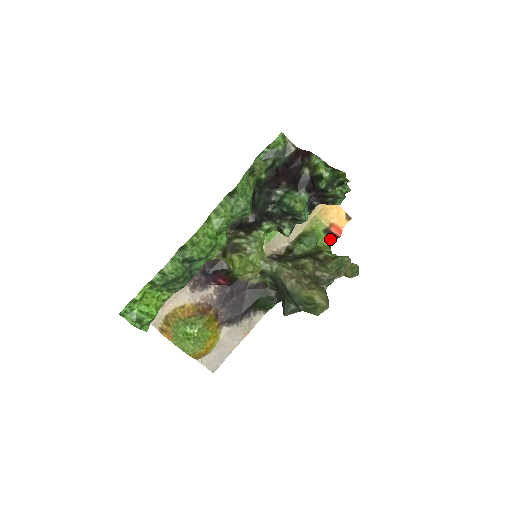
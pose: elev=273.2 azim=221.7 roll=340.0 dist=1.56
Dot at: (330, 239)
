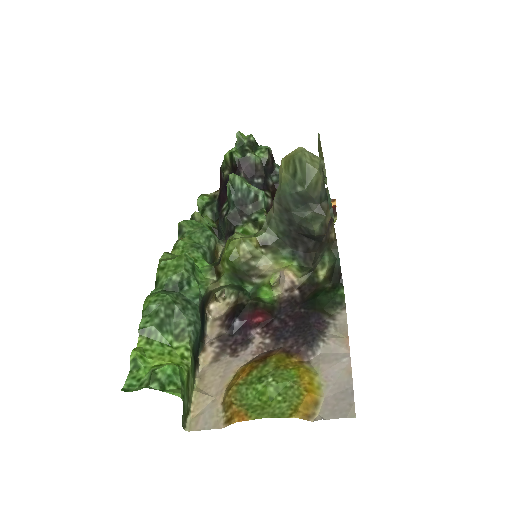
Dot at: occluded
